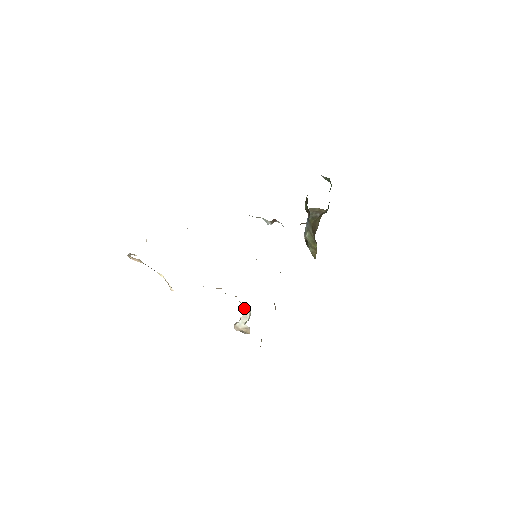
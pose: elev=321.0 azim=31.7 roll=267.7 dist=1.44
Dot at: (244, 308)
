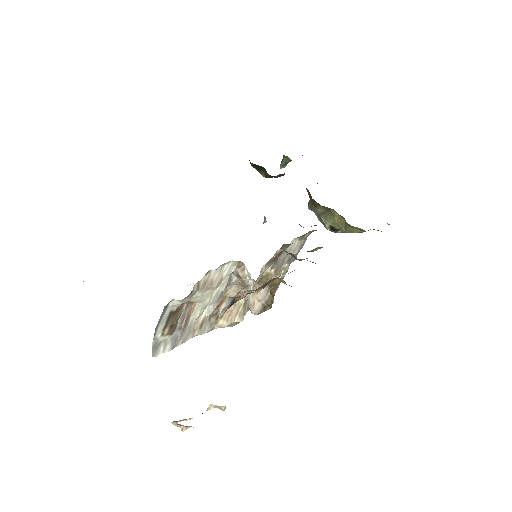
Dot at: (243, 277)
